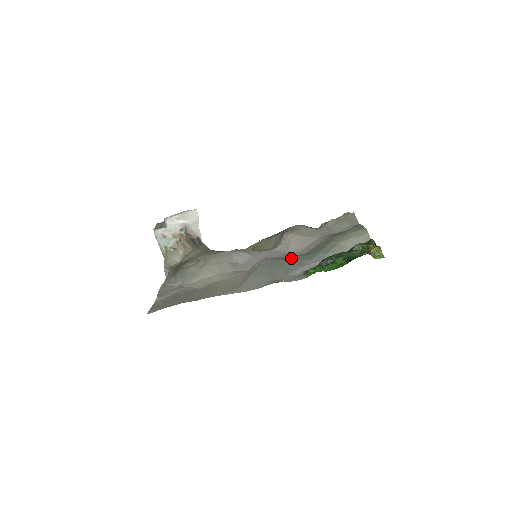
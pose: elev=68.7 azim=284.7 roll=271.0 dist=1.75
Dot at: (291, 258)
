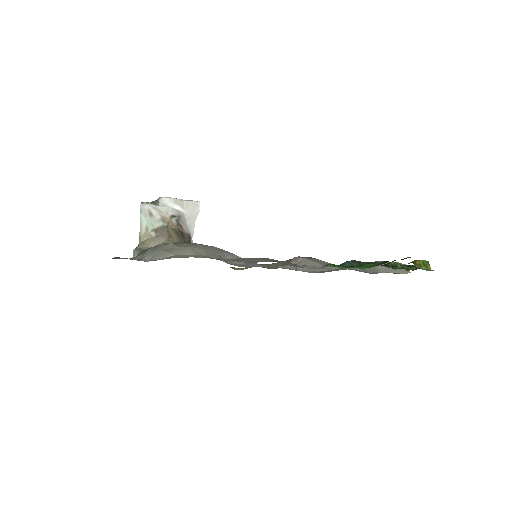
Dot at: occluded
